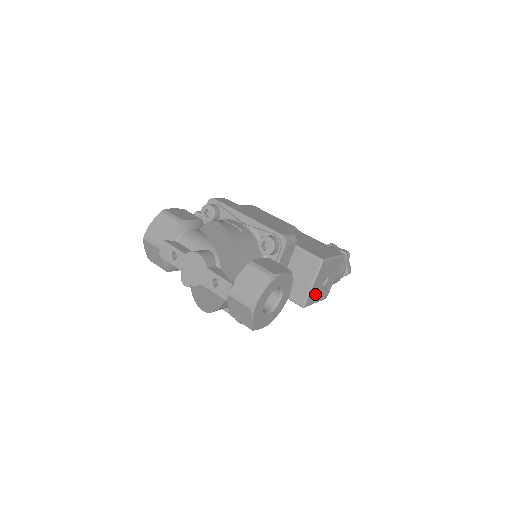
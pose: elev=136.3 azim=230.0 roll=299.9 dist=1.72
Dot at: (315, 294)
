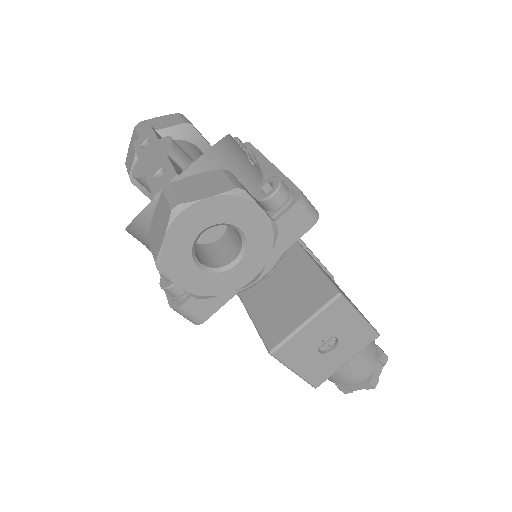
Dot at: (301, 351)
